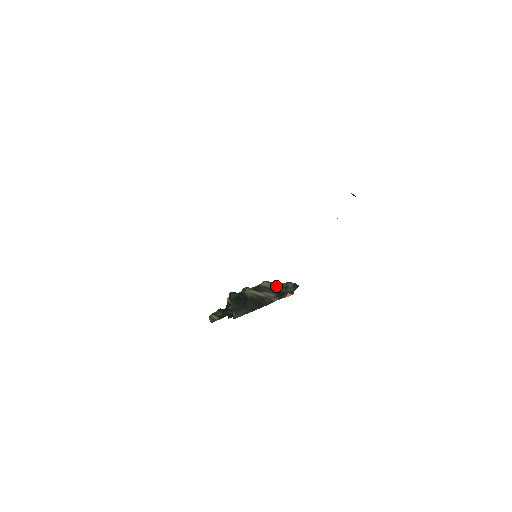
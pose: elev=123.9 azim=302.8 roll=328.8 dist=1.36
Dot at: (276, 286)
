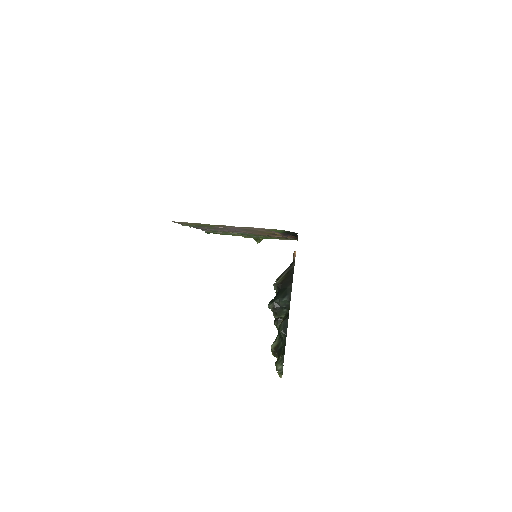
Dot at: (284, 271)
